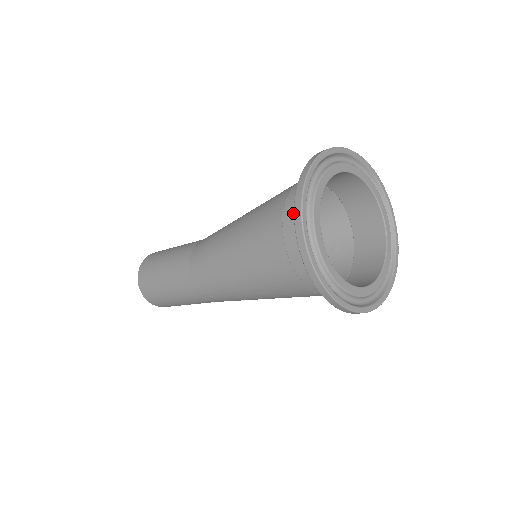
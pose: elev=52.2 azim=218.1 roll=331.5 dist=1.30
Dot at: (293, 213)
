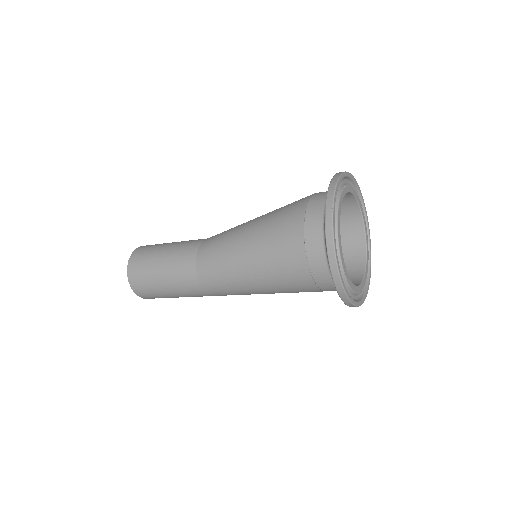
Dot at: (317, 254)
